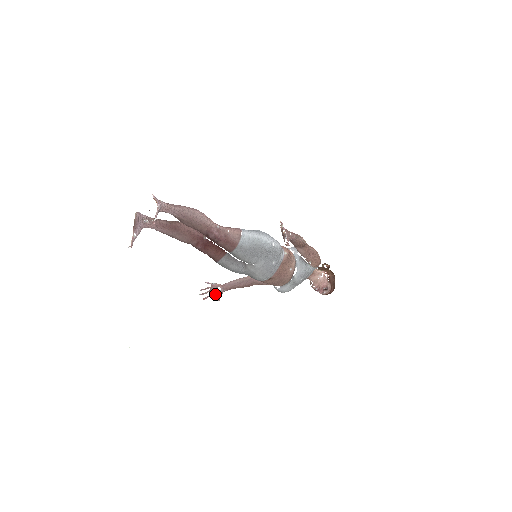
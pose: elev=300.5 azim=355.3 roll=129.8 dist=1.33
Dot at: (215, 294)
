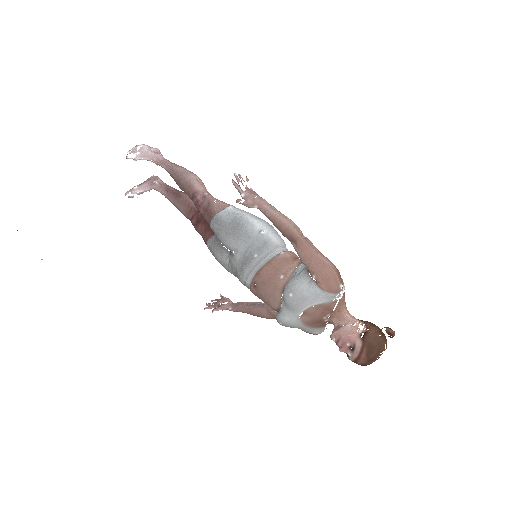
Dot at: (217, 307)
